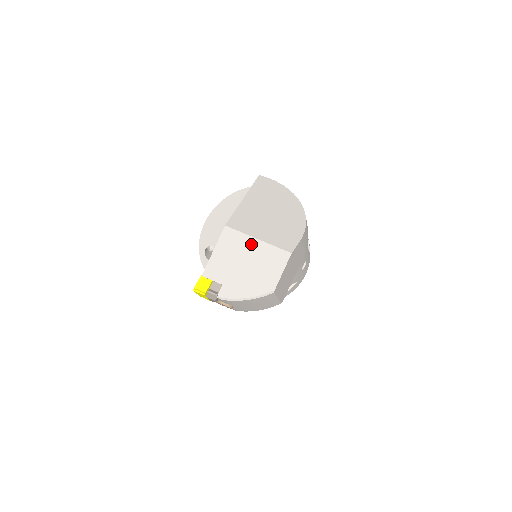
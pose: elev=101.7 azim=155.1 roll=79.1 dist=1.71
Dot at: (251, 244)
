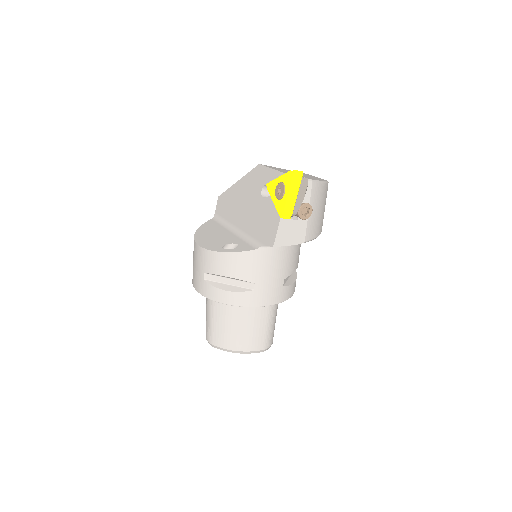
Dot at: occluded
